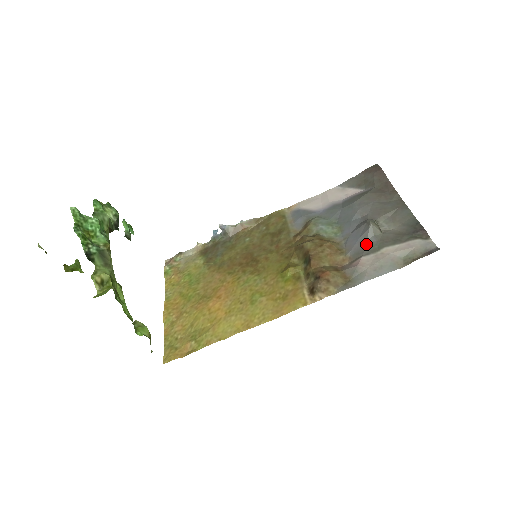
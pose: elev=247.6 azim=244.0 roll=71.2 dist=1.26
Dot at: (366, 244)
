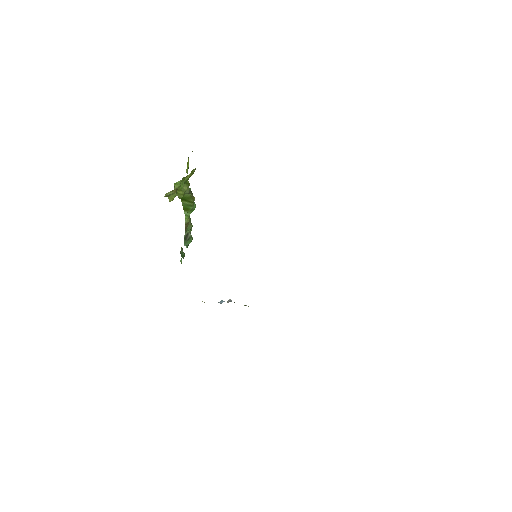
Dot at: occluded
